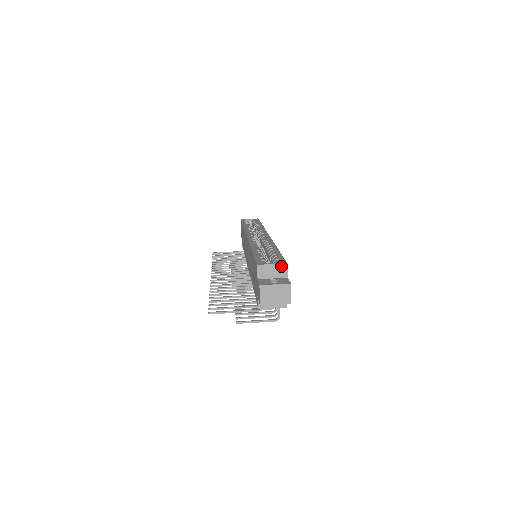
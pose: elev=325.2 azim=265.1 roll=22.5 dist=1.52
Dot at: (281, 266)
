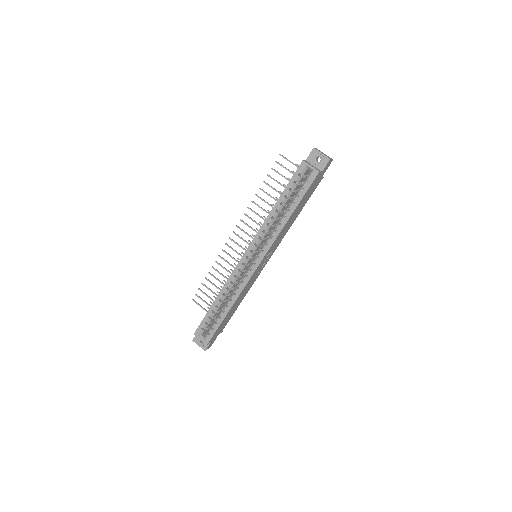
Dot at: (205, 342)
